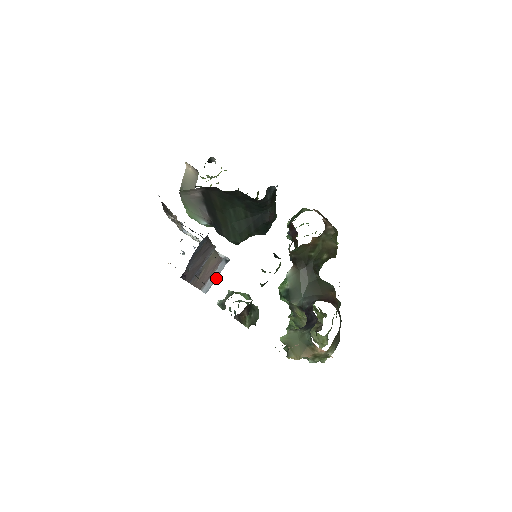
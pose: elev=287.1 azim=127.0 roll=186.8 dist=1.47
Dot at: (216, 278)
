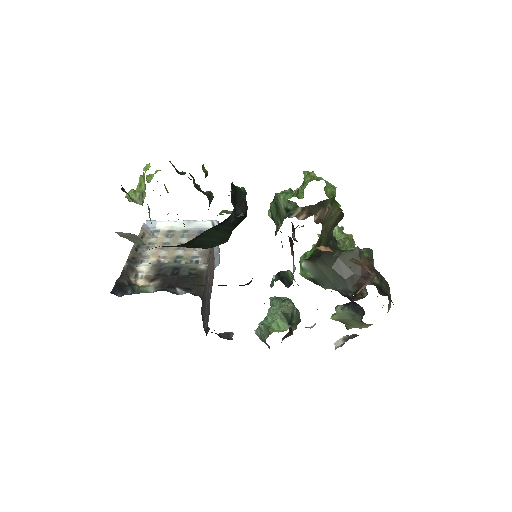
Dot at: occluded
